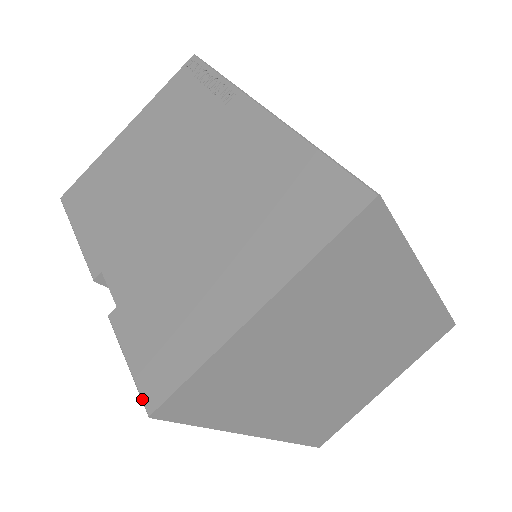
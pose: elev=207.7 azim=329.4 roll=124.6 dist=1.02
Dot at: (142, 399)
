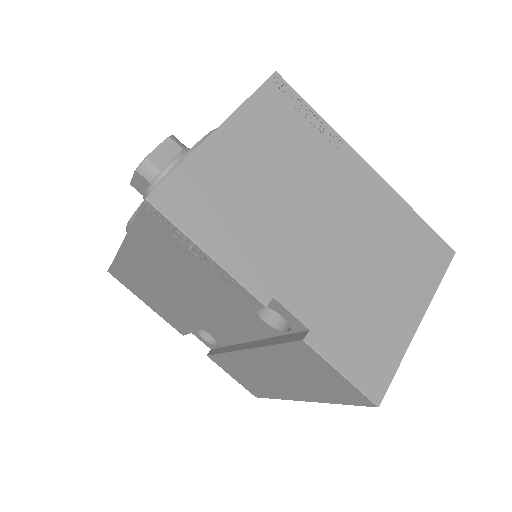
Dot at: (369, 397)
